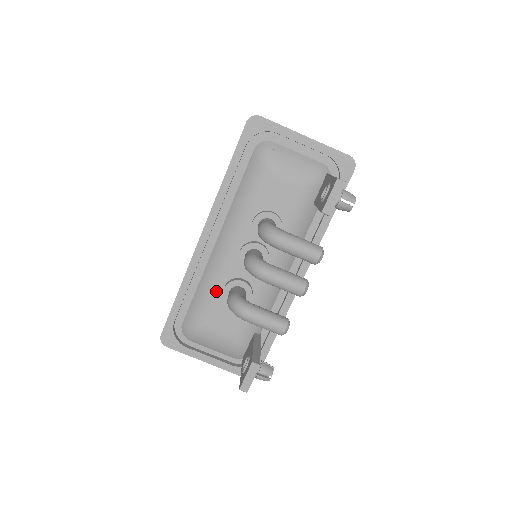
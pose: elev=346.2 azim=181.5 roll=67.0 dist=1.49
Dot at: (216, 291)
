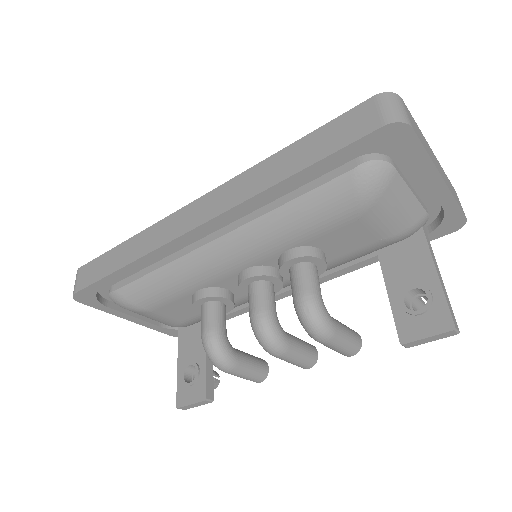
Dot at: (184, 290)
